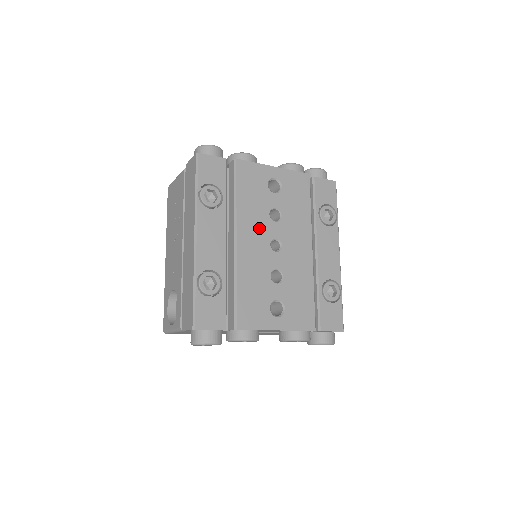
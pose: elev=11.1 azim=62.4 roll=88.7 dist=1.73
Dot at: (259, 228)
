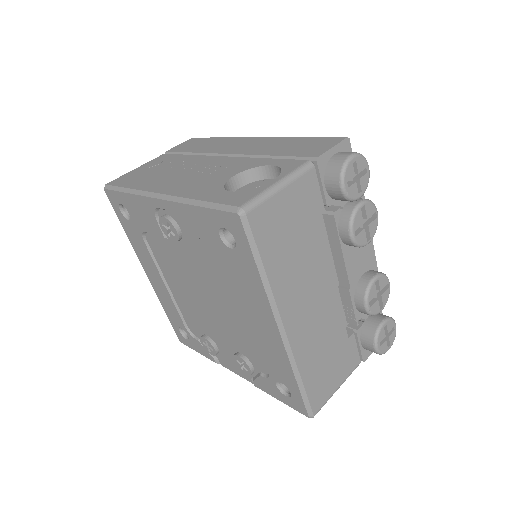
Dot at: occluded
